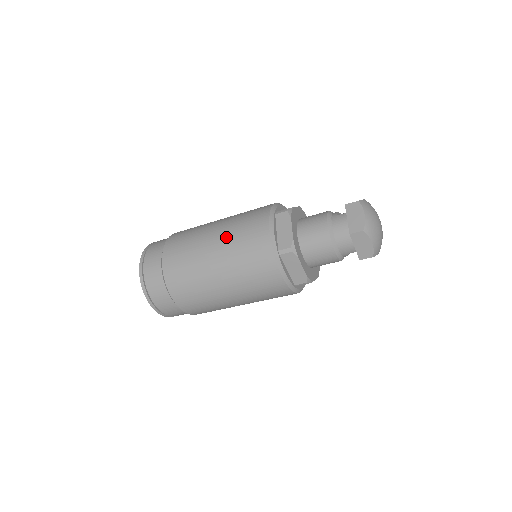
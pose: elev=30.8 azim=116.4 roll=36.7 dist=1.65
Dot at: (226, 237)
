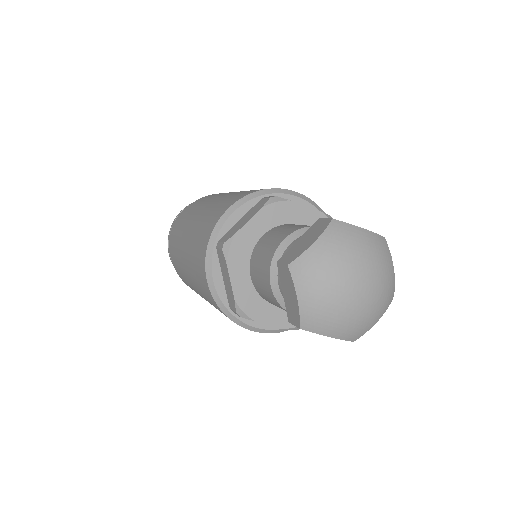
Dot at: (213, 203)
